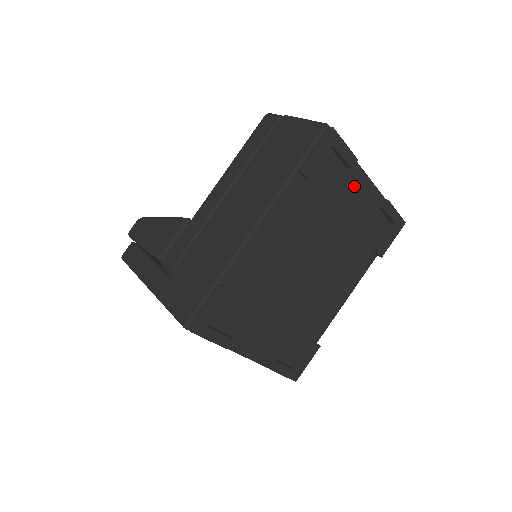
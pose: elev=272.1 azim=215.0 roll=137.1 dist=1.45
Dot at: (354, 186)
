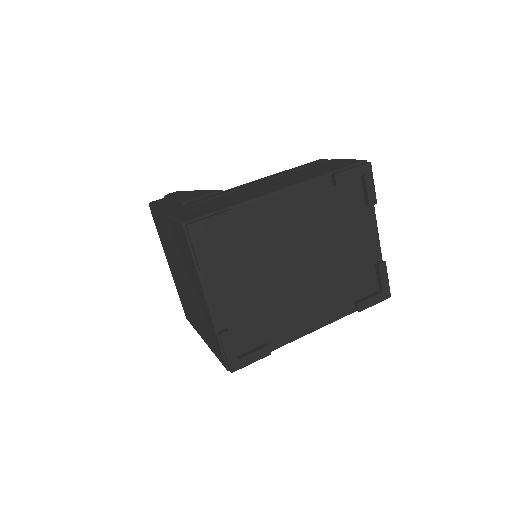
Dot at: (365, 227)
